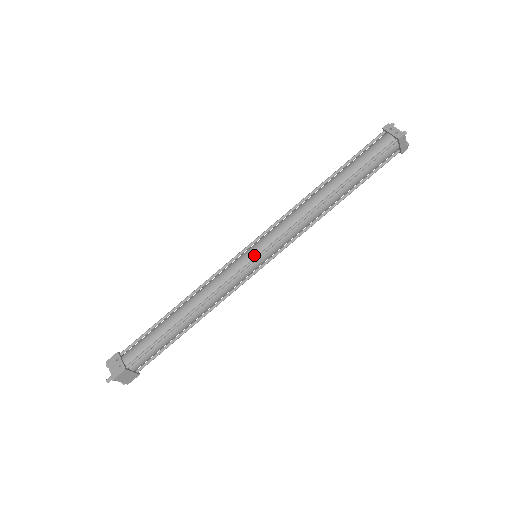
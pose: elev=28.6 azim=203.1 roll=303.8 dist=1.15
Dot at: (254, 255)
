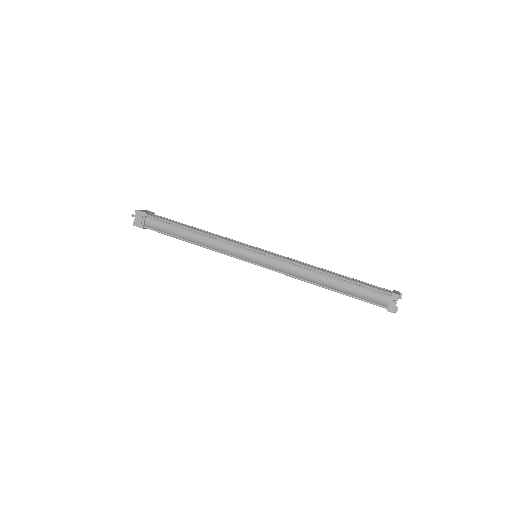
Dot at: (252, 260)
